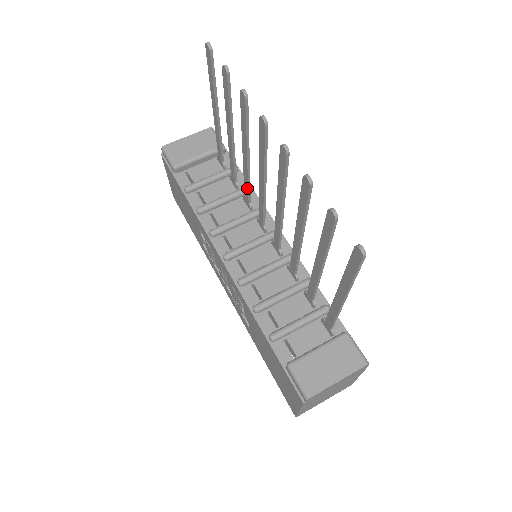
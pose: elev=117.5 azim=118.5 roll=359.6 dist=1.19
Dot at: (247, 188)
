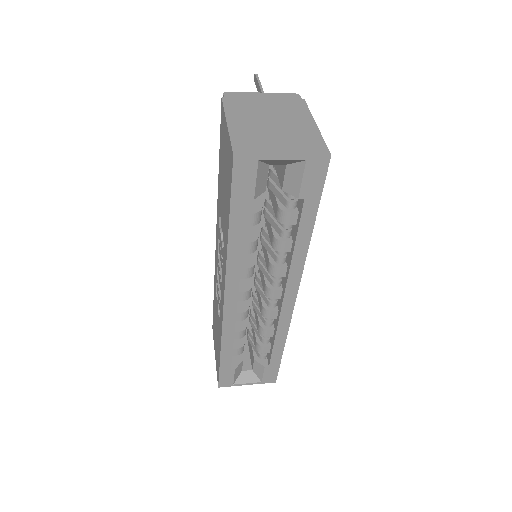
Dot at: occluded
